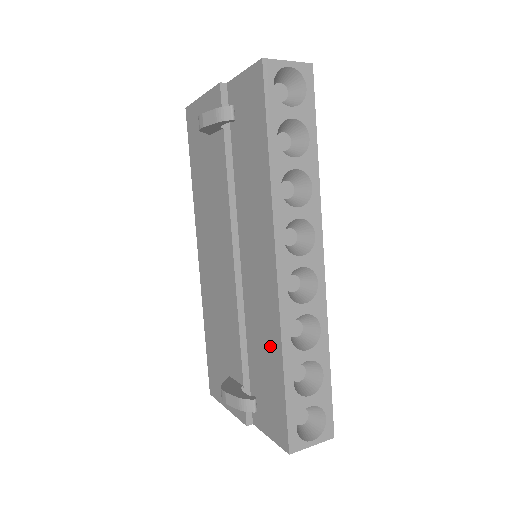
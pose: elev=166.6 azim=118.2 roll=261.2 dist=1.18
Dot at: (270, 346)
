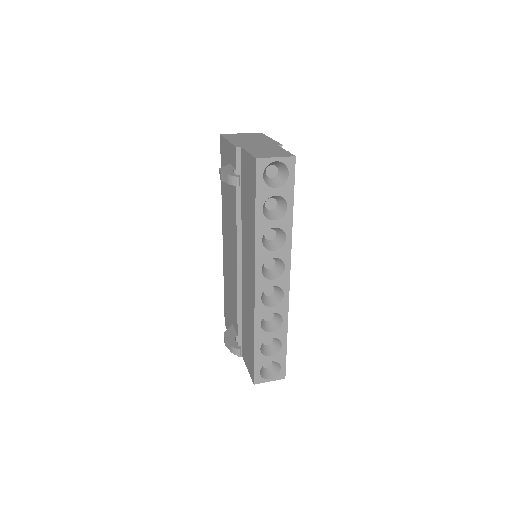
Dot at: (250, 324)
